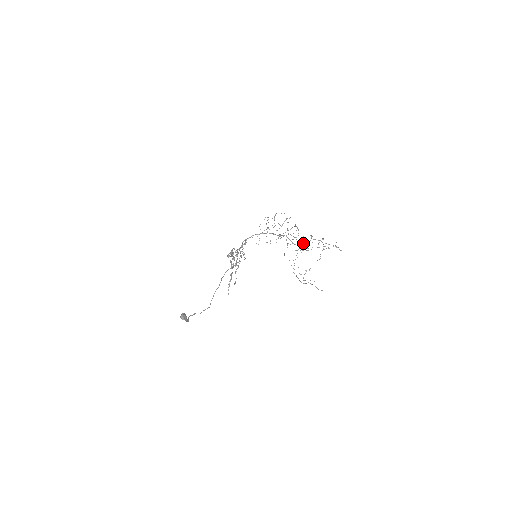
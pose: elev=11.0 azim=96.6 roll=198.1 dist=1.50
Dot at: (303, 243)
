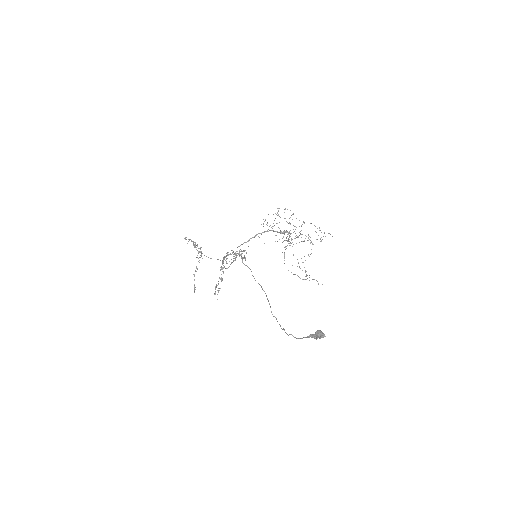
Dot at: occluded
